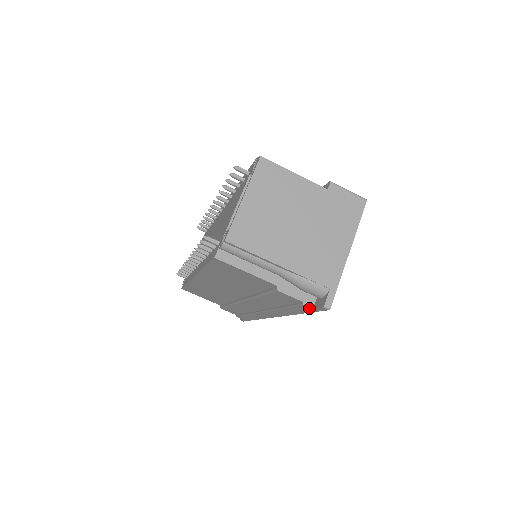
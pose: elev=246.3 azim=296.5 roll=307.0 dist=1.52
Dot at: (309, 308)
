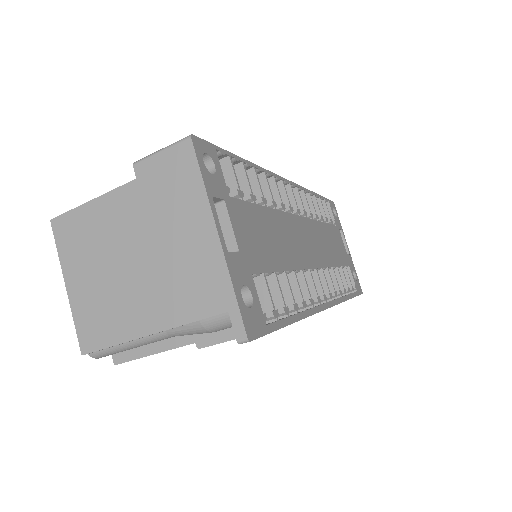
Dot at: occluded
